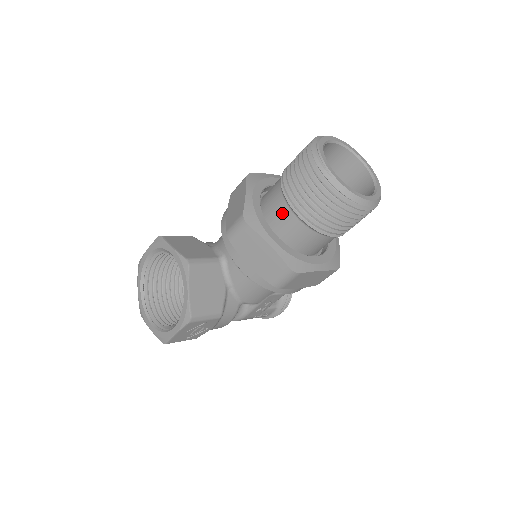
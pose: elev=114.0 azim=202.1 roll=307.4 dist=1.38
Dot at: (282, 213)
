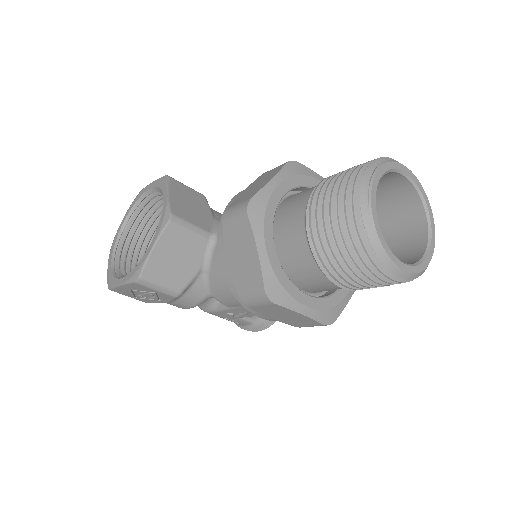
Dot at: (294, 223)
